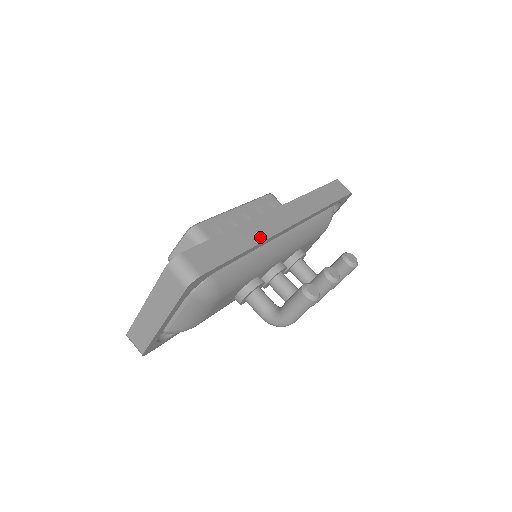
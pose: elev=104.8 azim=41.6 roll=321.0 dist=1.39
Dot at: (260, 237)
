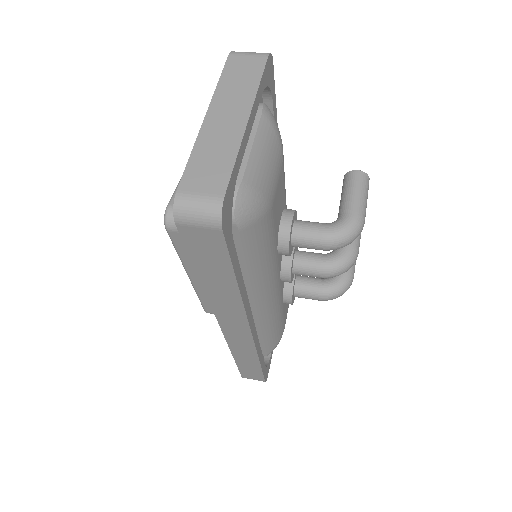
Dot at: occluded
